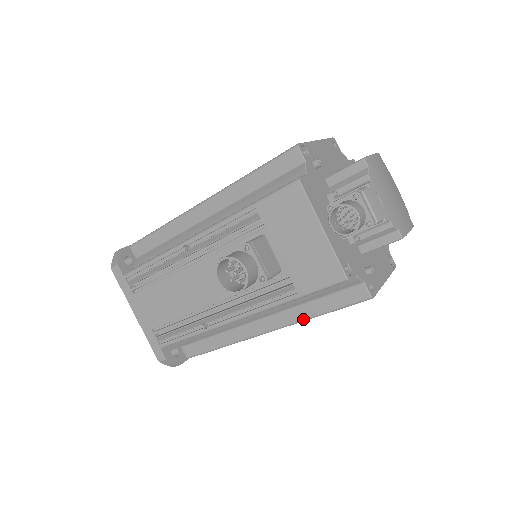
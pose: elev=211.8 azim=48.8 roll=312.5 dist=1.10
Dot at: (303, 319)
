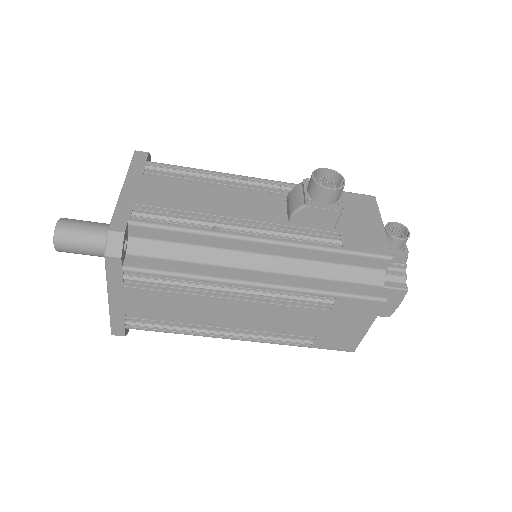
Dot at: (312, 289)
